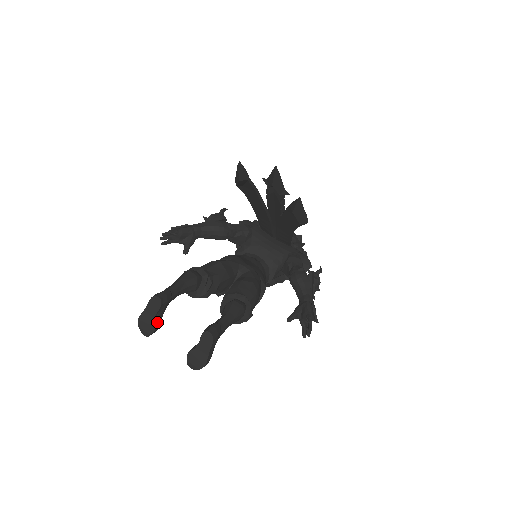
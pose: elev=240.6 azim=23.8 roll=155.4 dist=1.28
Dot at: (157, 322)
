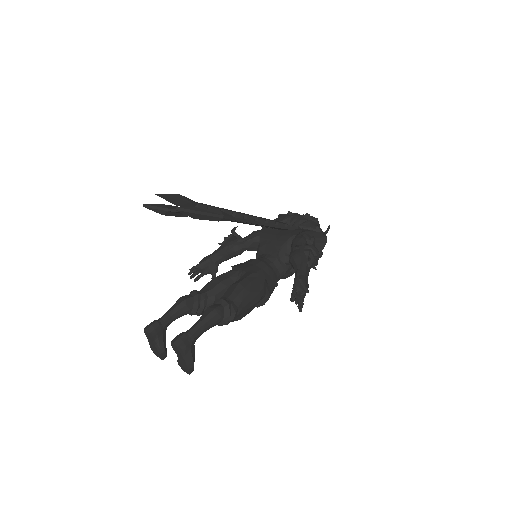
Dot at: (159, 347)
